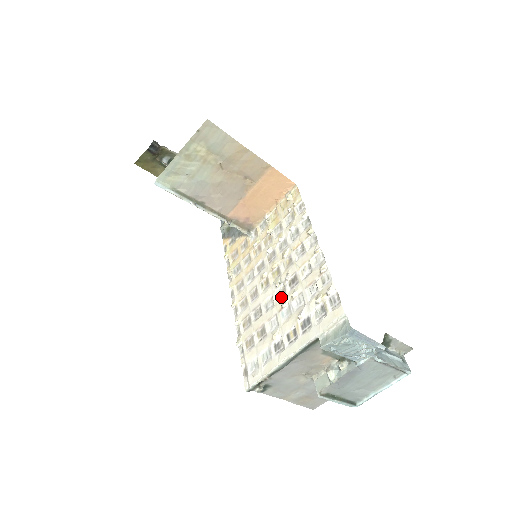
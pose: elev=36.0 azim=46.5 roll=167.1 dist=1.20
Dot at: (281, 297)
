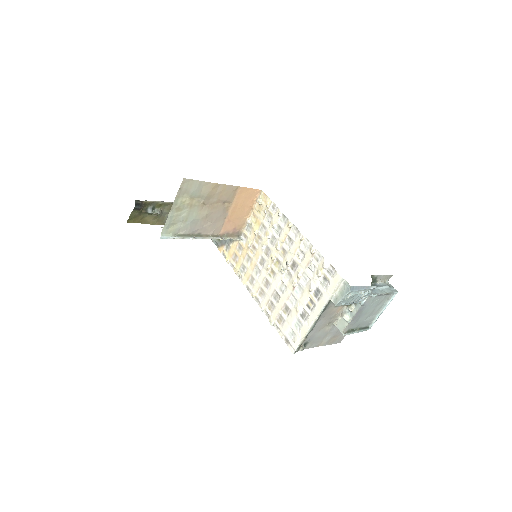
Dot at: (289, 280)
